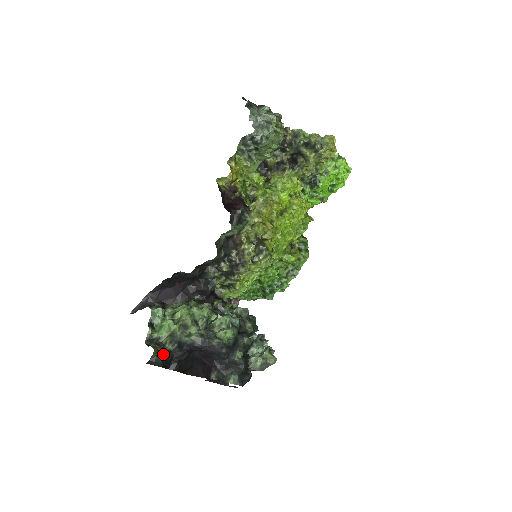
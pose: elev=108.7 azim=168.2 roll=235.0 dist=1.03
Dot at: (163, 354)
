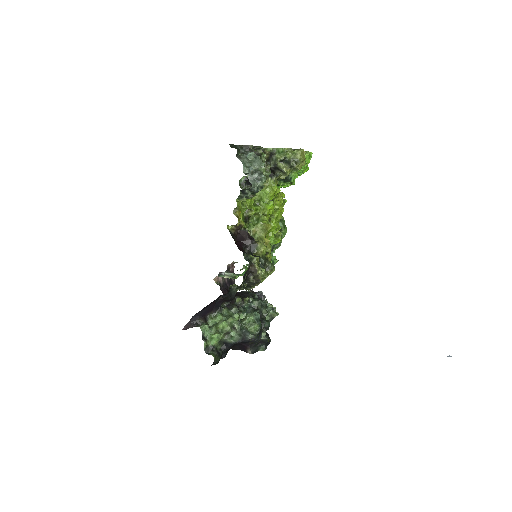
Dot at: (218, 355)
